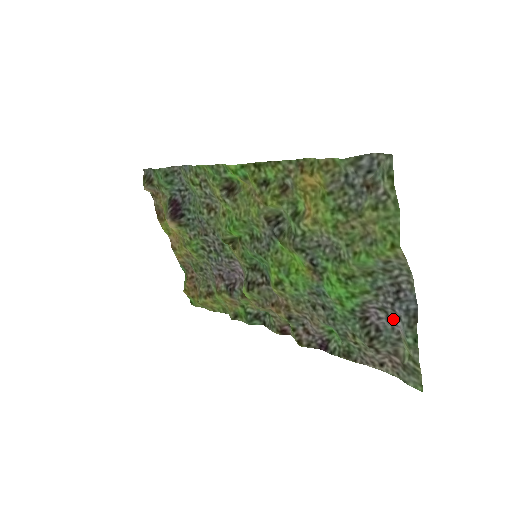
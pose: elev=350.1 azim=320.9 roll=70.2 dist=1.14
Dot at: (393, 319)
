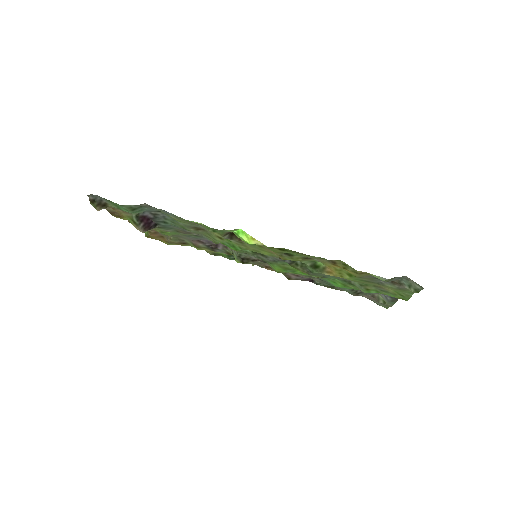
Dot at: occluded
